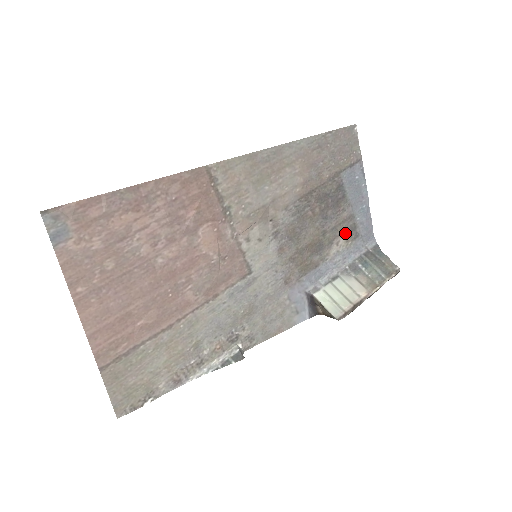
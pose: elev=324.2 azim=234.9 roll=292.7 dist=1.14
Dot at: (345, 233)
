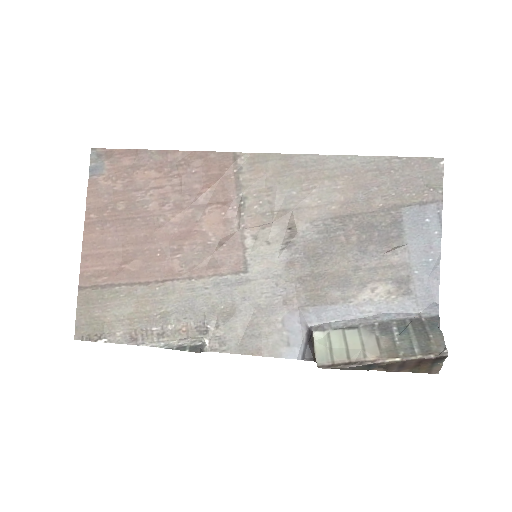
Dot at: (389, 282)
